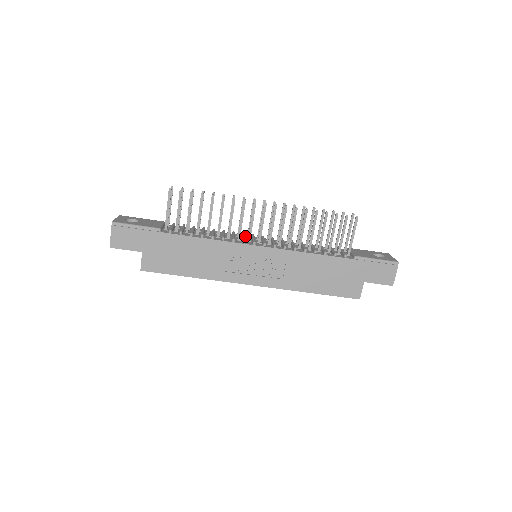
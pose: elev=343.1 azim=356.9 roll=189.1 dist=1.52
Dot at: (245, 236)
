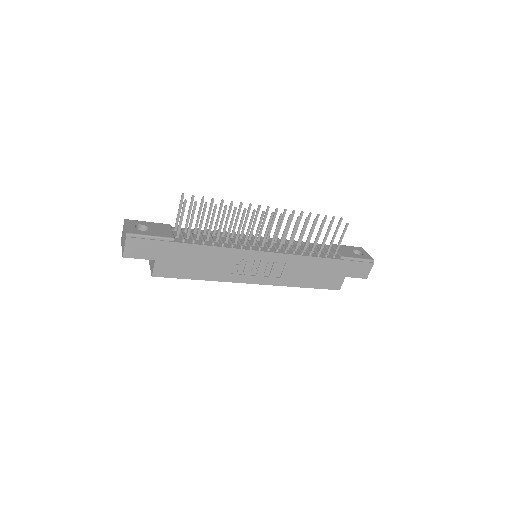
Dot at: occluded
